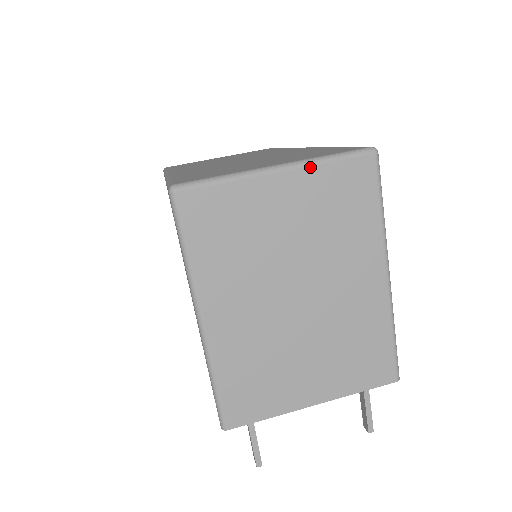
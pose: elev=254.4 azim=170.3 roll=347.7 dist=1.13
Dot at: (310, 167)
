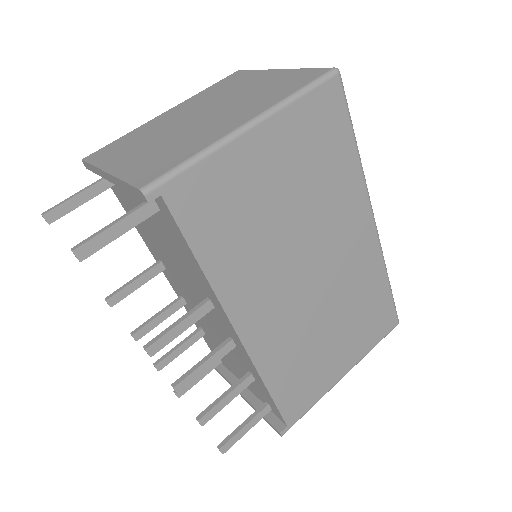
Dot at: (294, 70)
